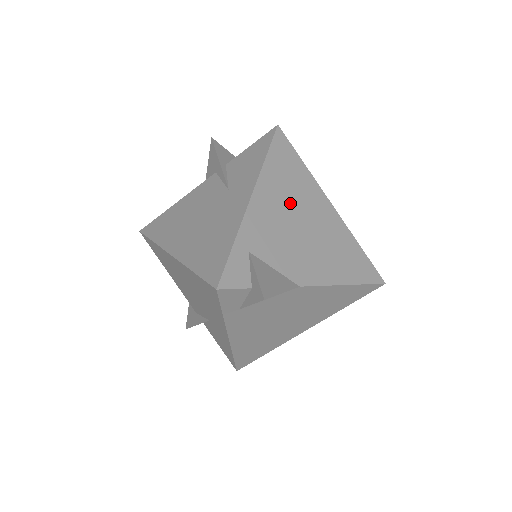
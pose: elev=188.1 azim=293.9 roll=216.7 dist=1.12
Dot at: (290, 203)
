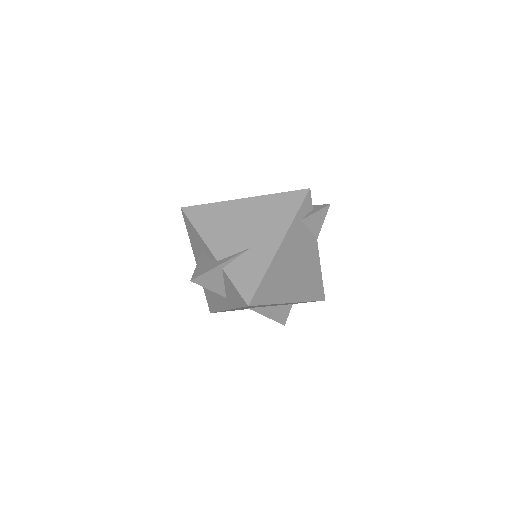
Dot at: occluded
